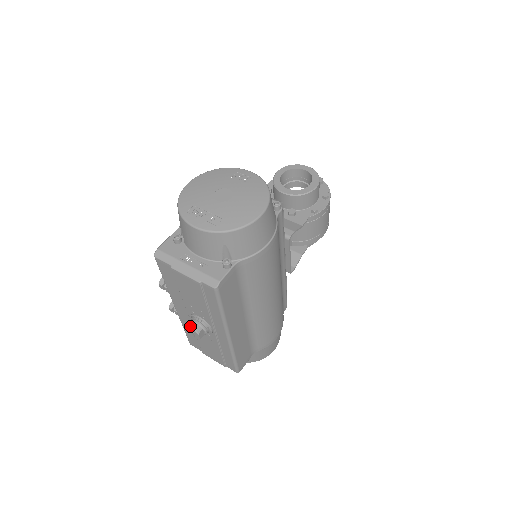
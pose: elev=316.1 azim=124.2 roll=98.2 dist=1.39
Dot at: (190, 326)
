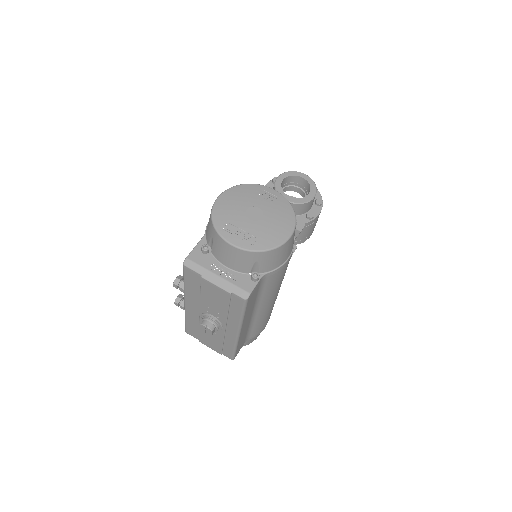
Dot at: (204, 324)
